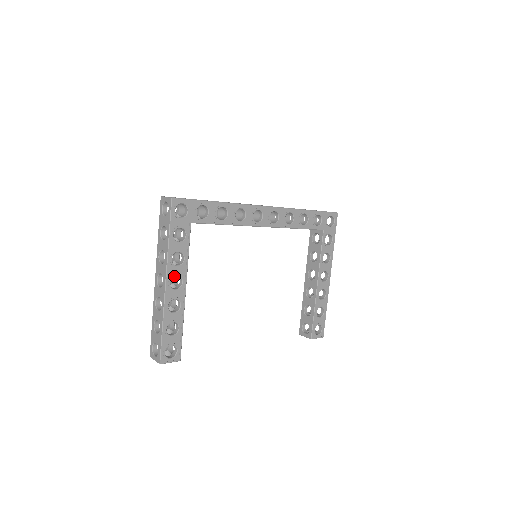
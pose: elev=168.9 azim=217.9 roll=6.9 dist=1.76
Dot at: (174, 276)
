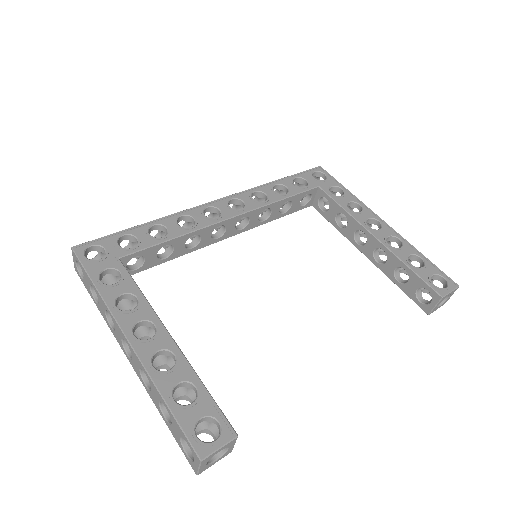
Dot at: occluded
